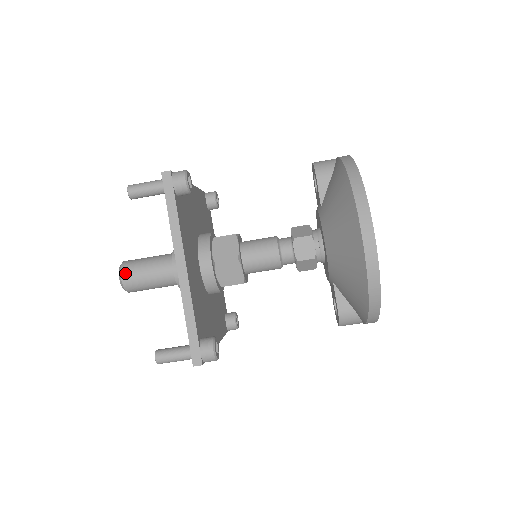
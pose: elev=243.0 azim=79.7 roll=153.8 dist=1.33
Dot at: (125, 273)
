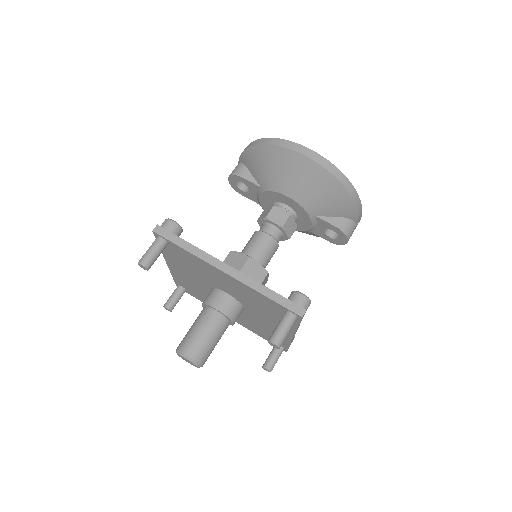
Dot at: (186, 349)
